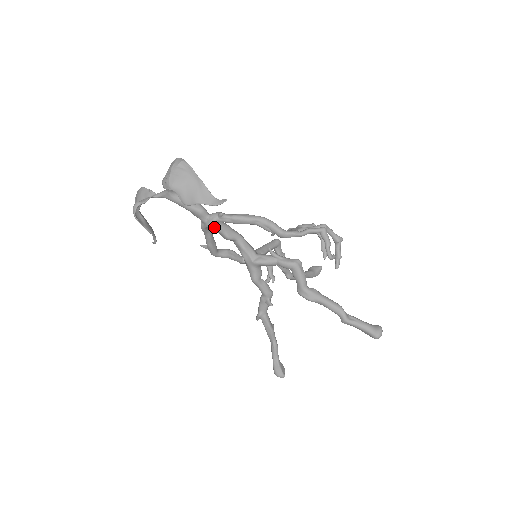
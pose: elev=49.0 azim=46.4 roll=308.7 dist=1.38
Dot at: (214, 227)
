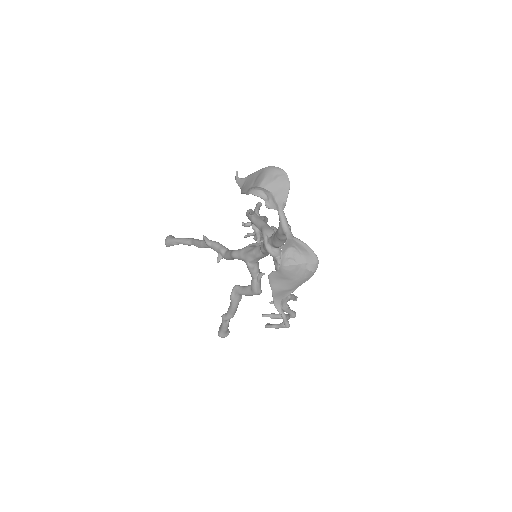
Dot at: occluded
